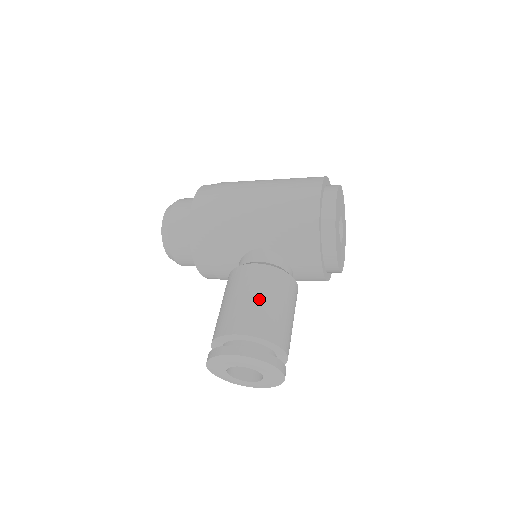
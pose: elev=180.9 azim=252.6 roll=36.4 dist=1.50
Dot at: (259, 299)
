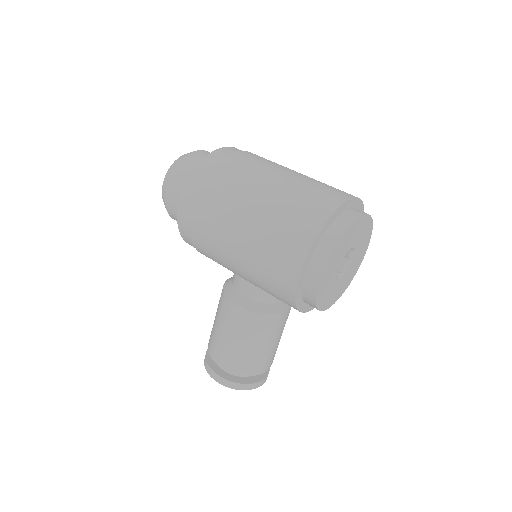
Dot at: (237, 342)
